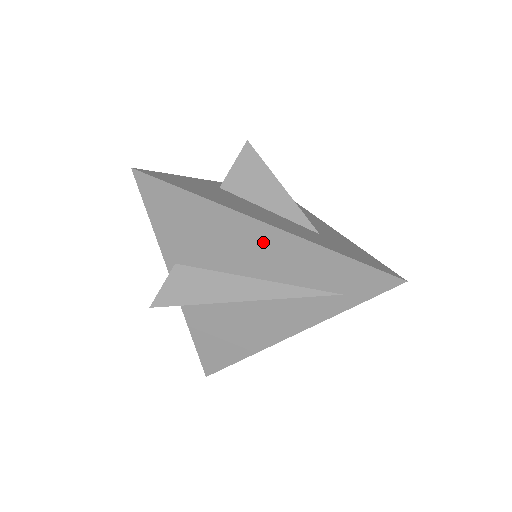
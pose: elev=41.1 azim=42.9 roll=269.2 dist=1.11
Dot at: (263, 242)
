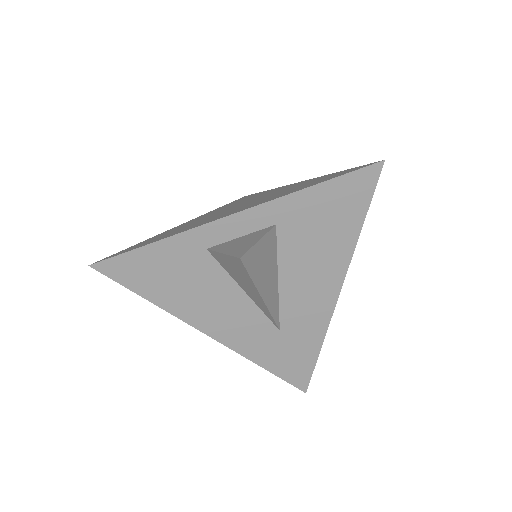
Dot at: occluded
